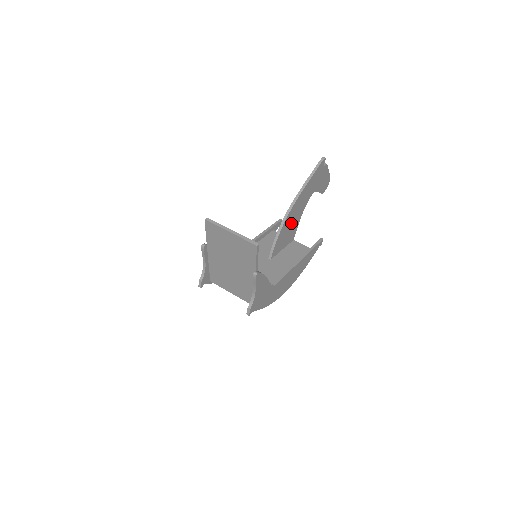
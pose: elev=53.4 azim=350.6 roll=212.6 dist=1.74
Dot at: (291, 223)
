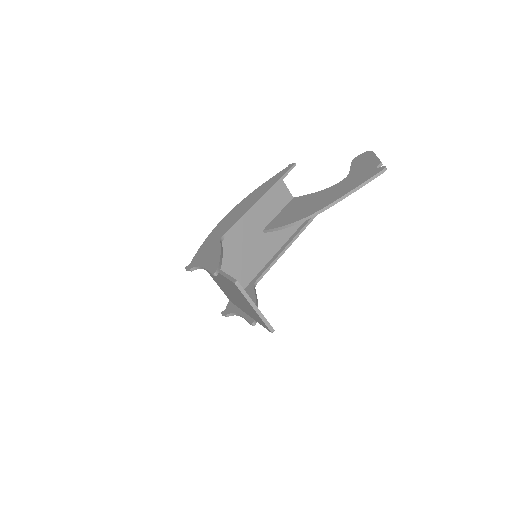
Dot at: occluded
